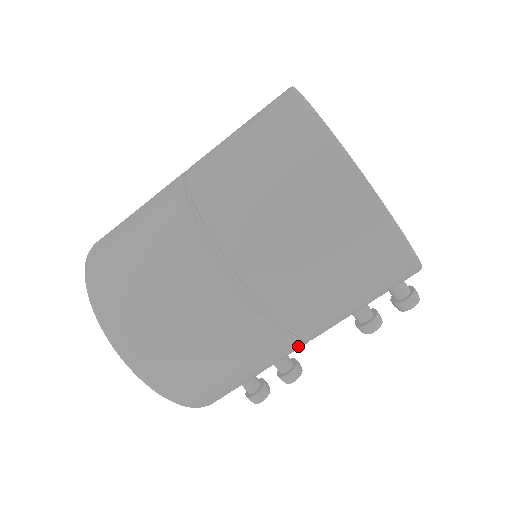
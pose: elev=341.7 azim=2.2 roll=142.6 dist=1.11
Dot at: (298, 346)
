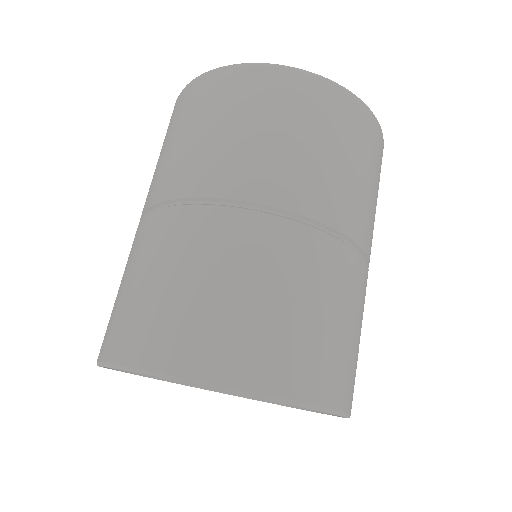
Dot at: occluded
